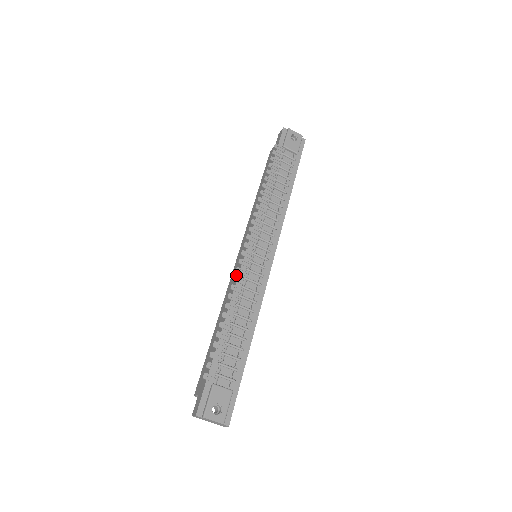
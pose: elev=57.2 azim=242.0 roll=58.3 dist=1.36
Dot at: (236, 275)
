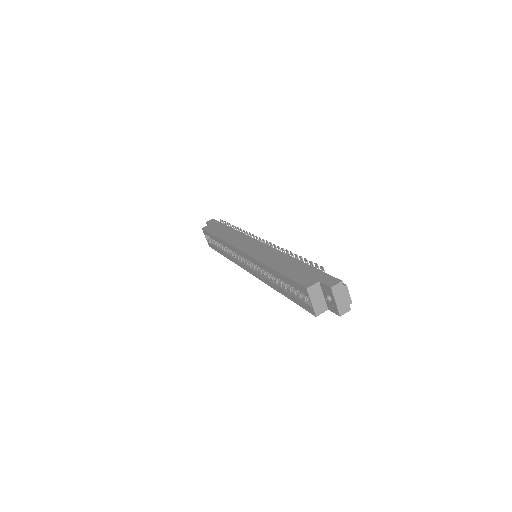
Dot at: (266, 249)
